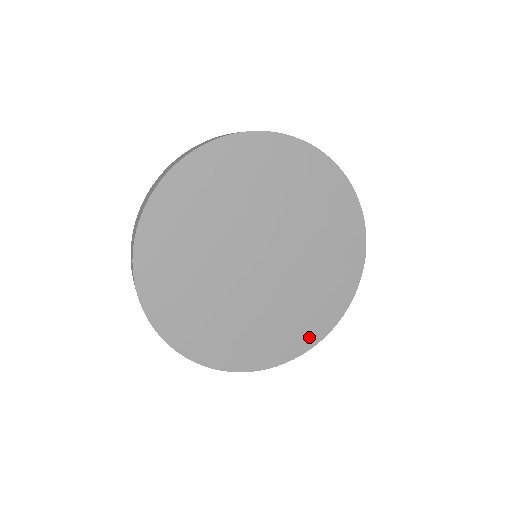
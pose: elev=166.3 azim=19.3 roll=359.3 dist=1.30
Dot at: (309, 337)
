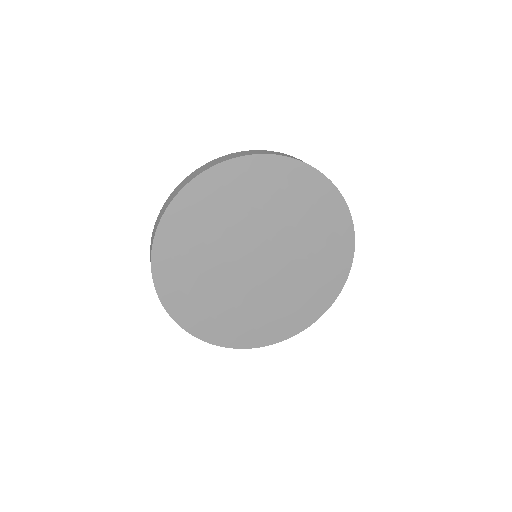
Dot at: (297, 325)
